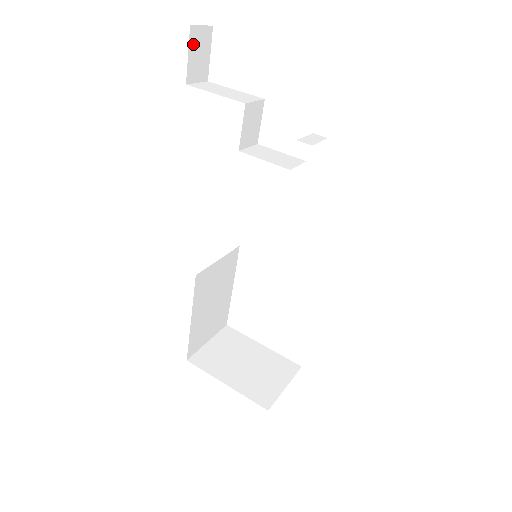
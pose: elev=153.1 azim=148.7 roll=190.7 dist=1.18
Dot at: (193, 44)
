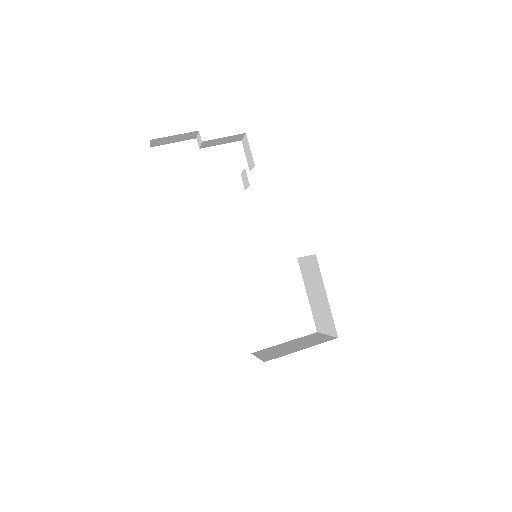
Dot at: occluded
